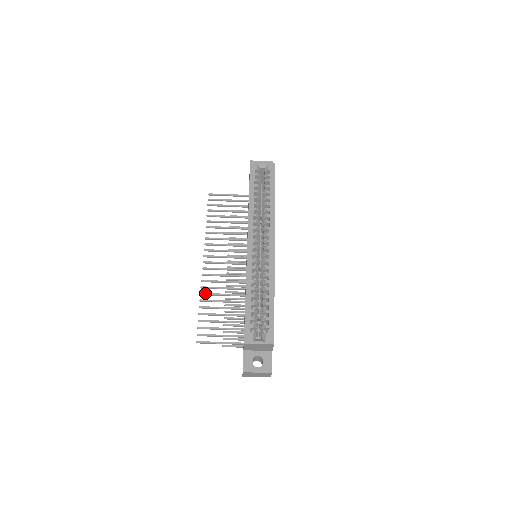
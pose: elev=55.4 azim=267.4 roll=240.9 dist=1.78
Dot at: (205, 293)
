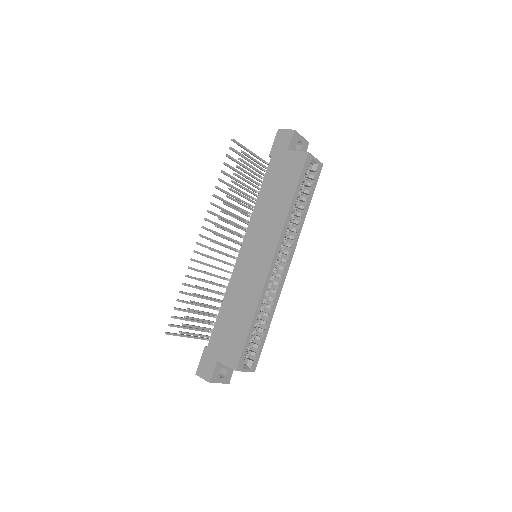
Dot at: (191, 276)
